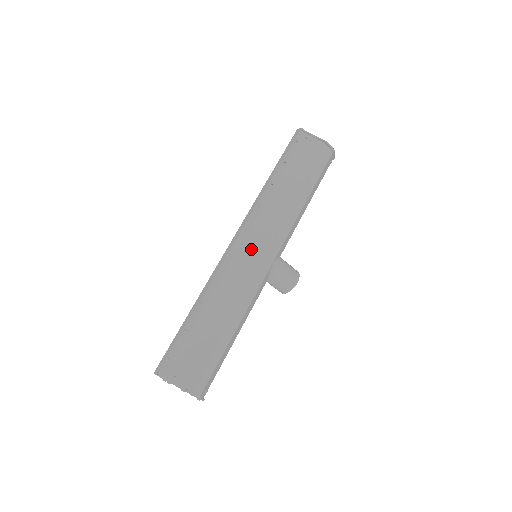
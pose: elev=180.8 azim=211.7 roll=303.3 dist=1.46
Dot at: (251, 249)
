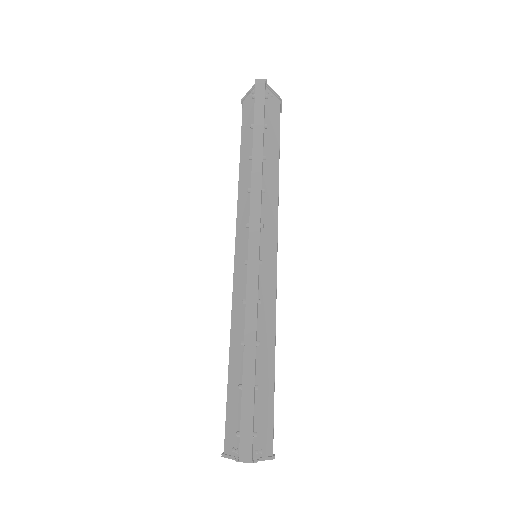
Dot at: (268, 252)
